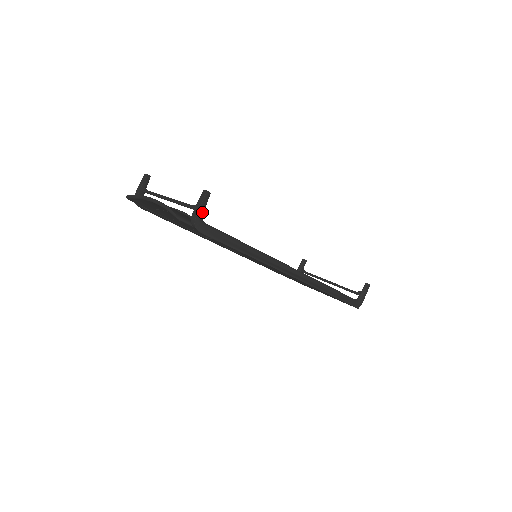
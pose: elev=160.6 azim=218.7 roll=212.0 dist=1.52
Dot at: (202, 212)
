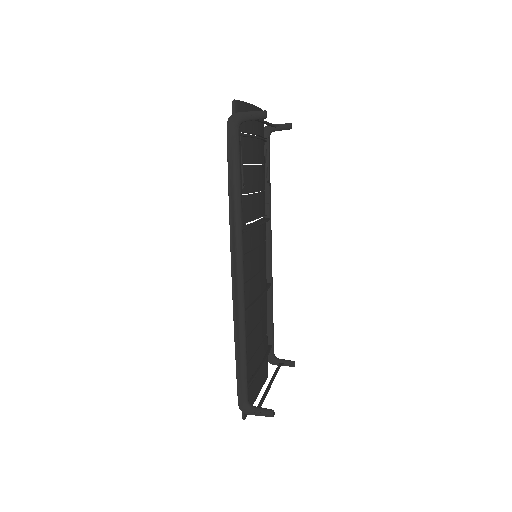
Dot at: (246, 118)
